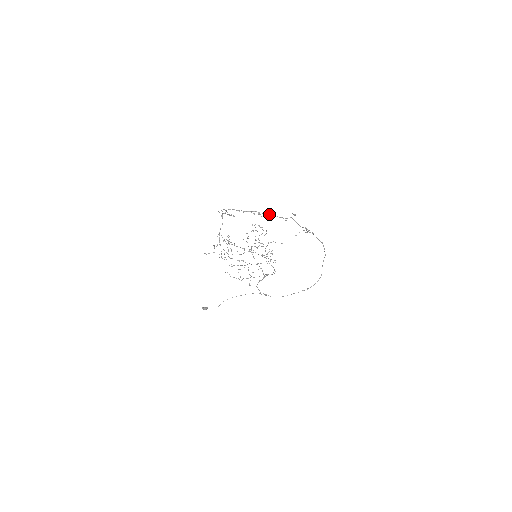
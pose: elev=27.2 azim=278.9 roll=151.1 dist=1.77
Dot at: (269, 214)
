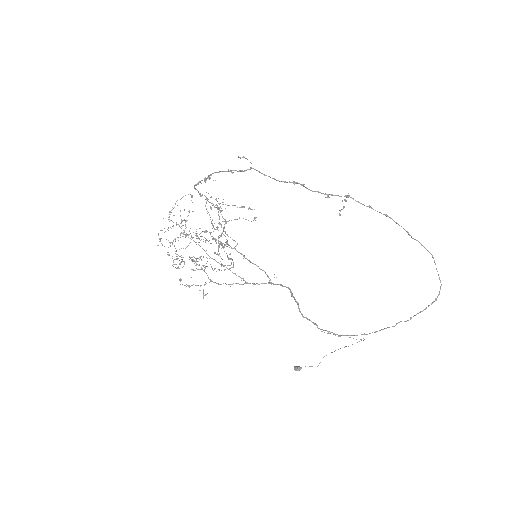
Dot at: (215, 172)
